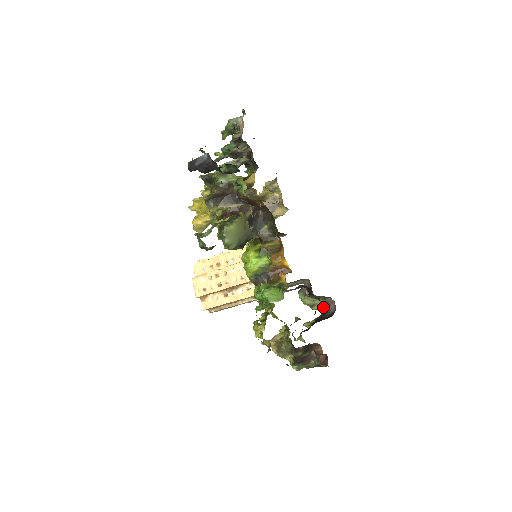
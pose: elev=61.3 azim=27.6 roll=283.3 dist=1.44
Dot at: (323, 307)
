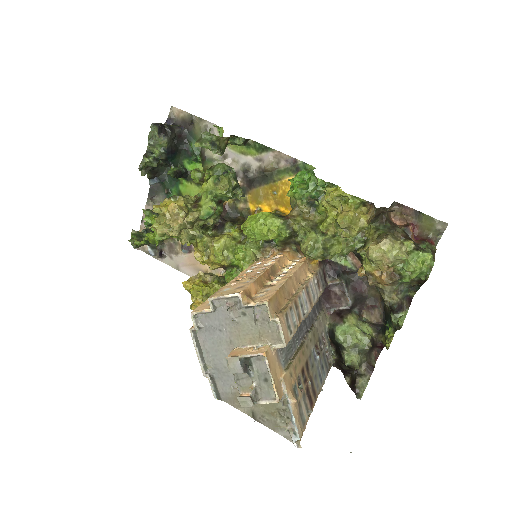
Dot at: (372, 328)
